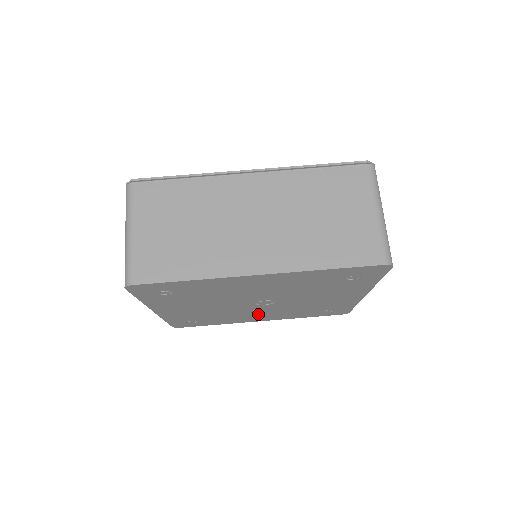
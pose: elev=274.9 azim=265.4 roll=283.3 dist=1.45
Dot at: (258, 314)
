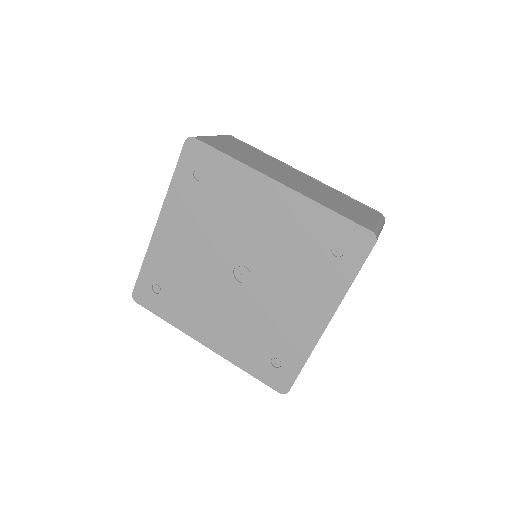
Dot at: (217, 314)
